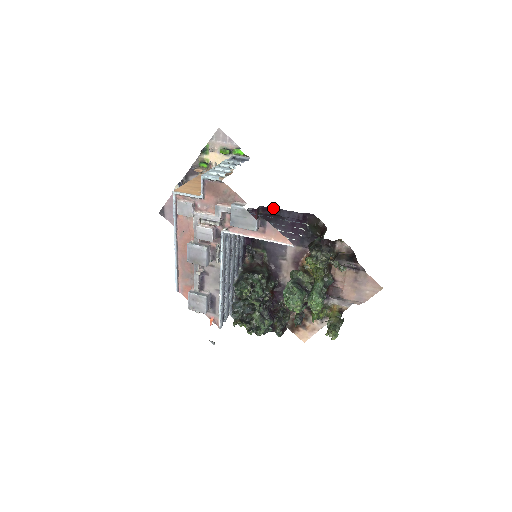
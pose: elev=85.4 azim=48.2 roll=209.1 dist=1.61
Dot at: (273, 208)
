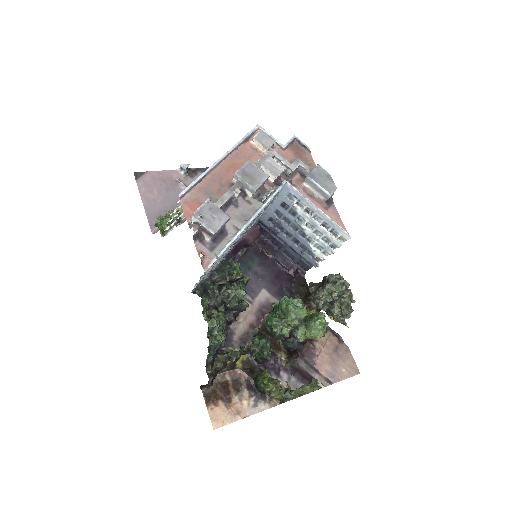
Dot at: (271, 246)
